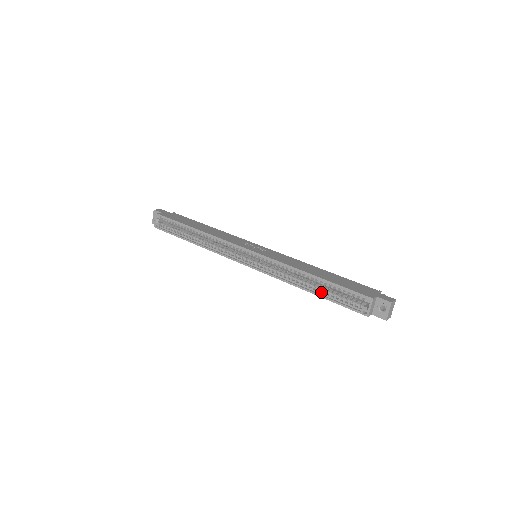
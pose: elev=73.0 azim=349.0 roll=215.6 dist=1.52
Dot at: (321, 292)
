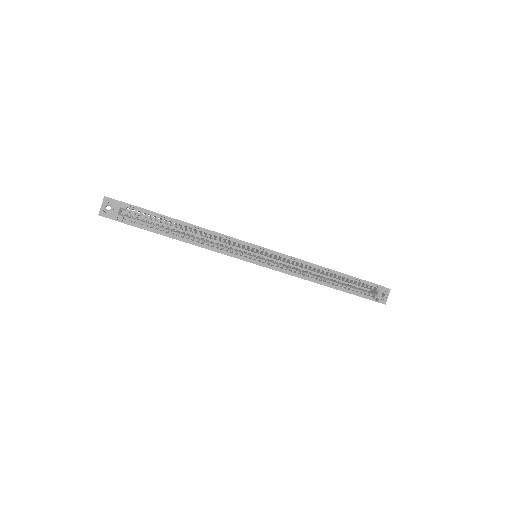
Dot at: (339, 286)
